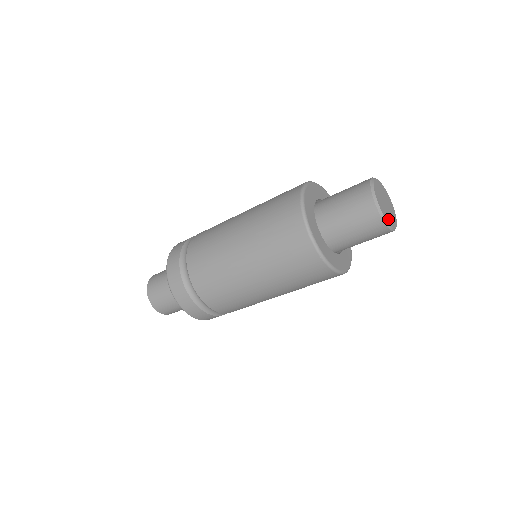
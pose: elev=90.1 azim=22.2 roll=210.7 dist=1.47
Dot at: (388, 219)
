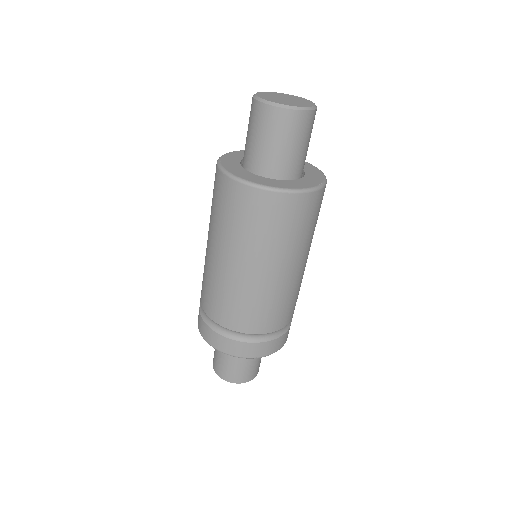
Dot at: (299, 105)
